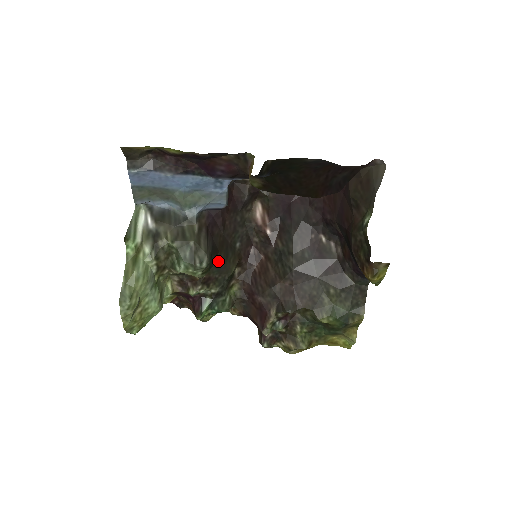
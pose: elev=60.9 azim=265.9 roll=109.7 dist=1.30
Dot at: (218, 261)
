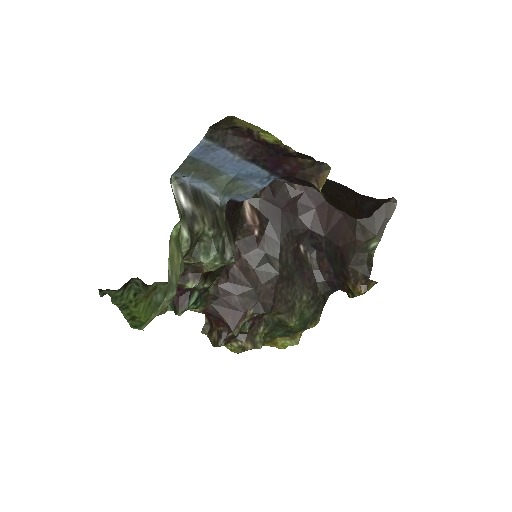
Dot at: occluded
